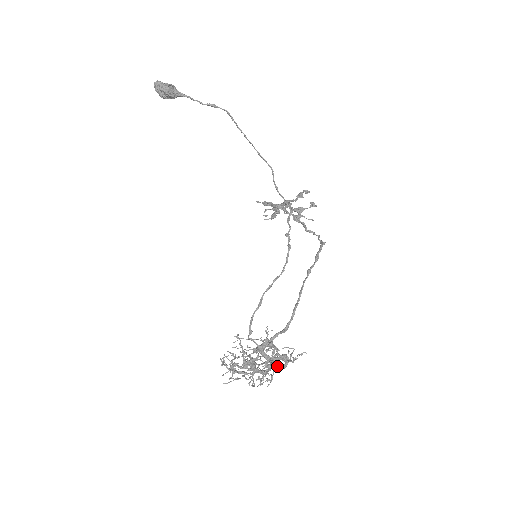
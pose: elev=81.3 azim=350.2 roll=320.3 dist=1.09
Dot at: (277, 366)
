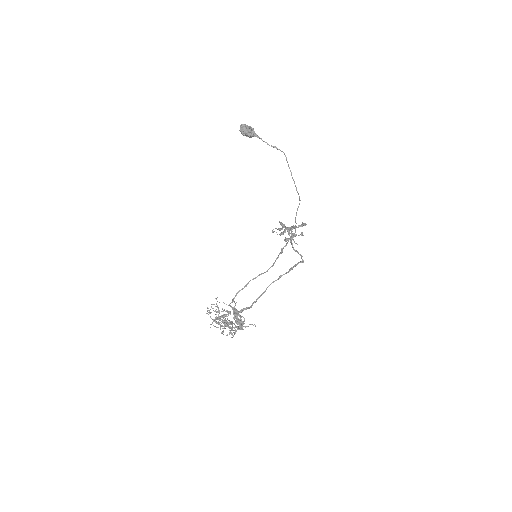
Dot at: (235, 326)
